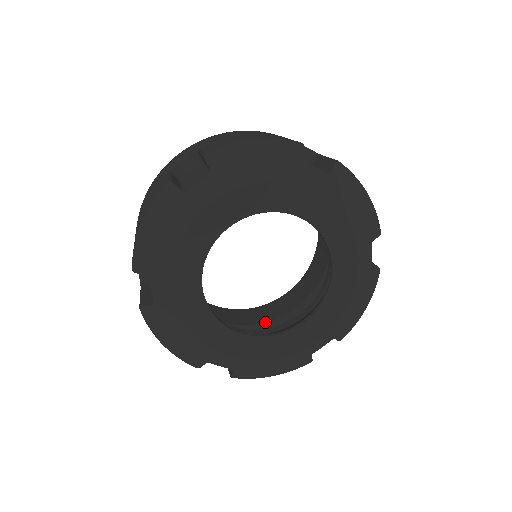
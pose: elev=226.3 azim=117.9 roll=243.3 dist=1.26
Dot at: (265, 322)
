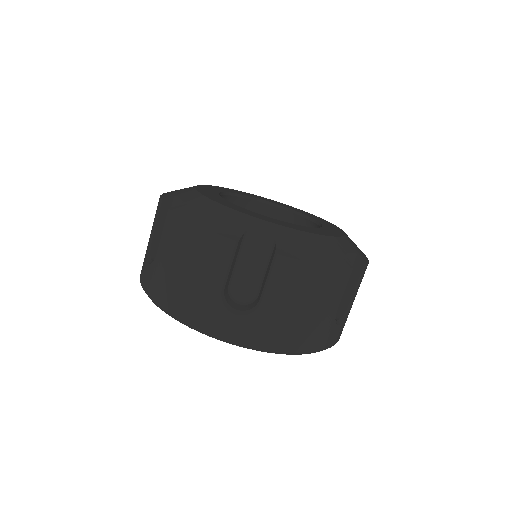
Dot at: occluded
